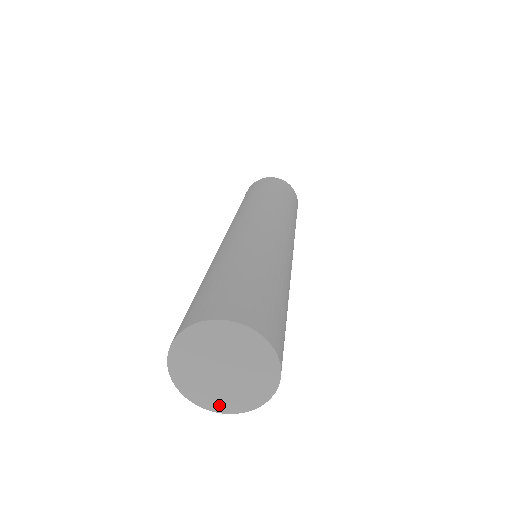
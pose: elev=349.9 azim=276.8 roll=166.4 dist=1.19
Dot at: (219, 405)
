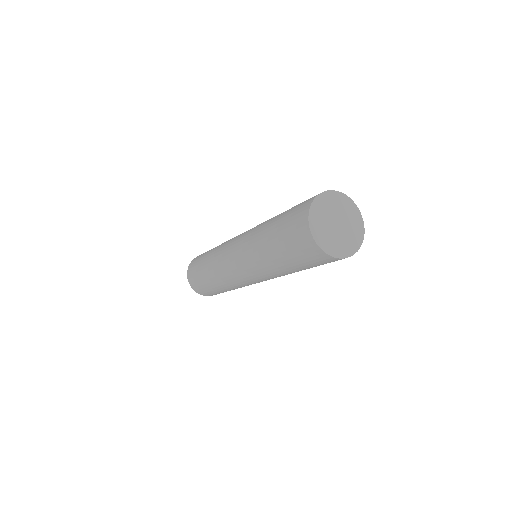
Dot at: (327, 247)
